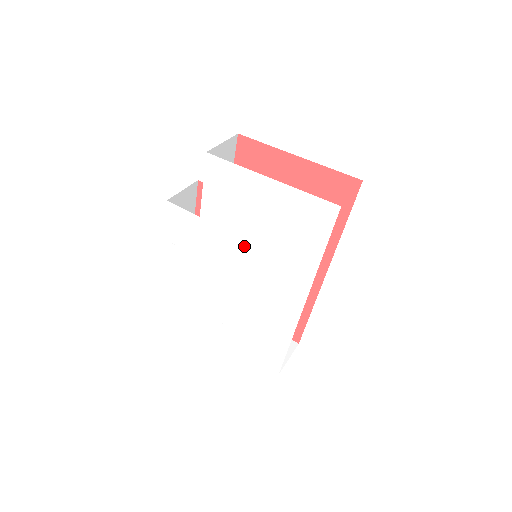
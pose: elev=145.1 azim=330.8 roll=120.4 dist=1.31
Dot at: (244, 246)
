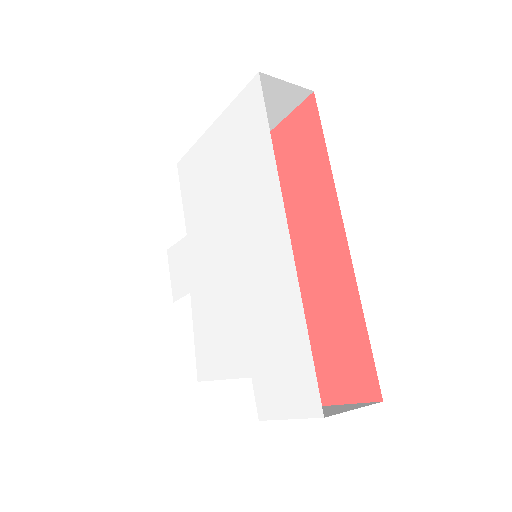
Dot at: (220, 222)
